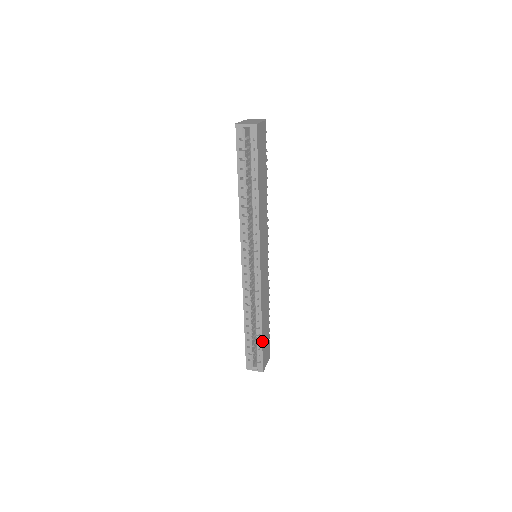
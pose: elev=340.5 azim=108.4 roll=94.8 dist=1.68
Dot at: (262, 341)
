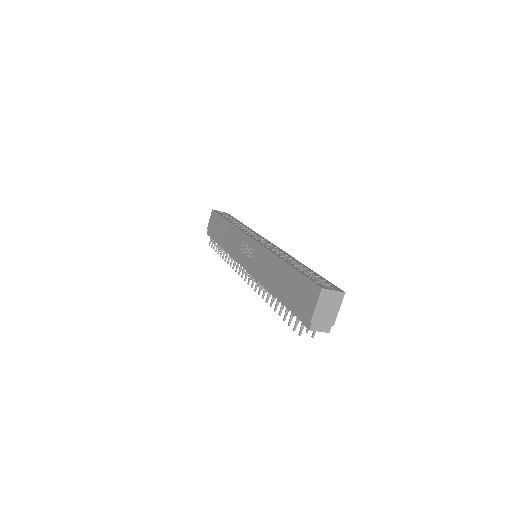
Dot at: occluded
